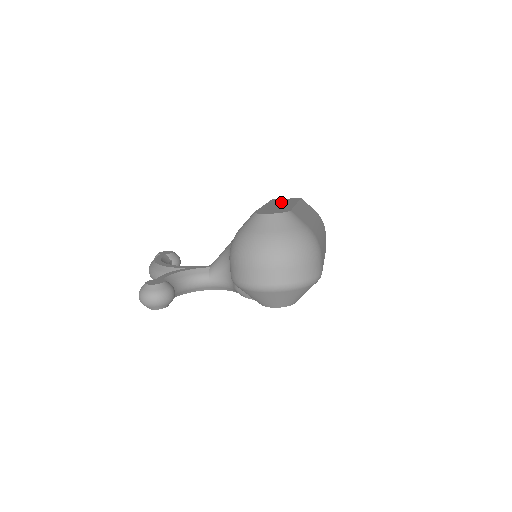
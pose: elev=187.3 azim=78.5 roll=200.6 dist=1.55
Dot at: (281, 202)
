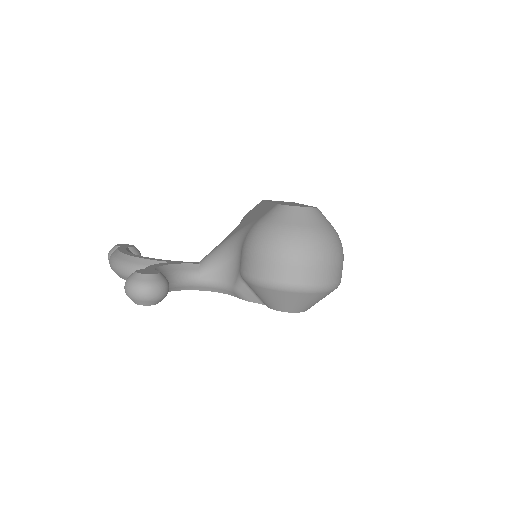
Dot at: (283, 202)
